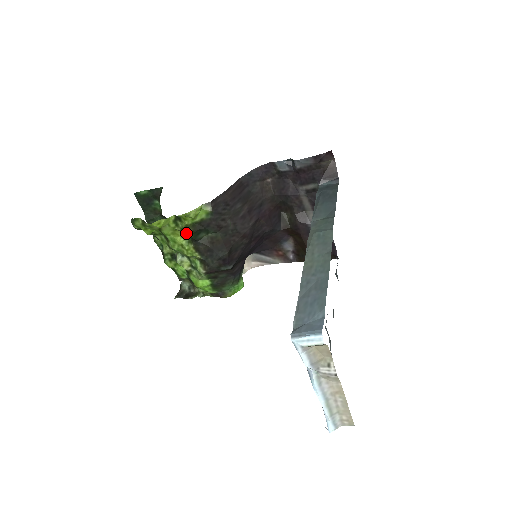
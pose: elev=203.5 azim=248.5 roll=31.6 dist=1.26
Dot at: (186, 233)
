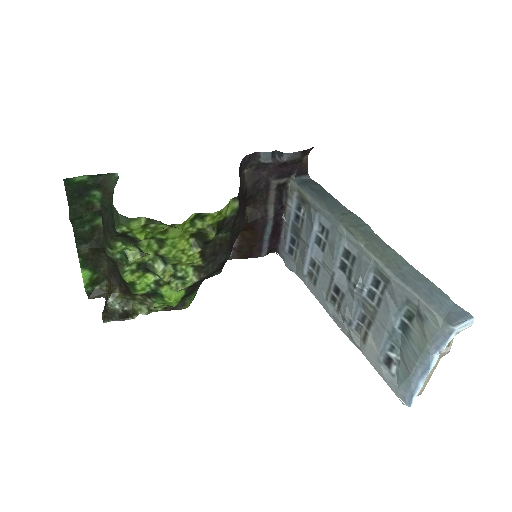
Dot at: (204, 235)
